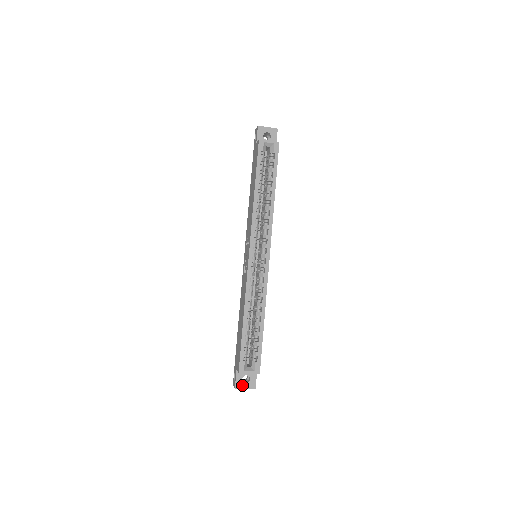
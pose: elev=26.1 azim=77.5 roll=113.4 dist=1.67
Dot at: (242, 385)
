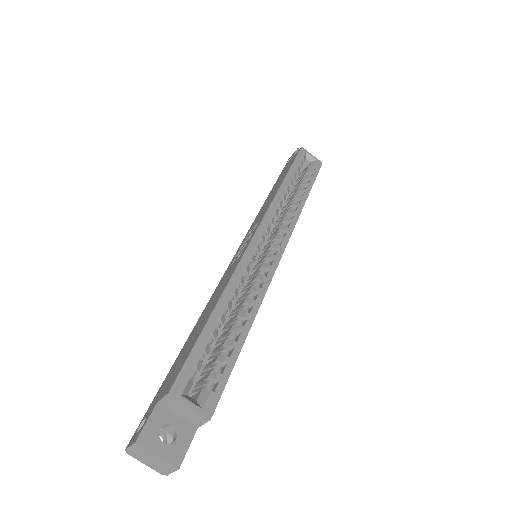
Dot at: (154, 442)
